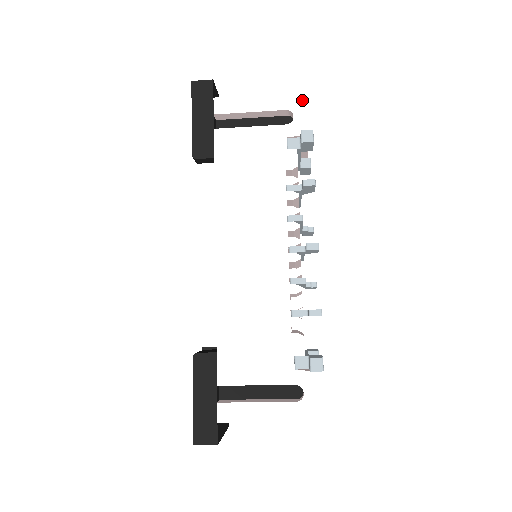
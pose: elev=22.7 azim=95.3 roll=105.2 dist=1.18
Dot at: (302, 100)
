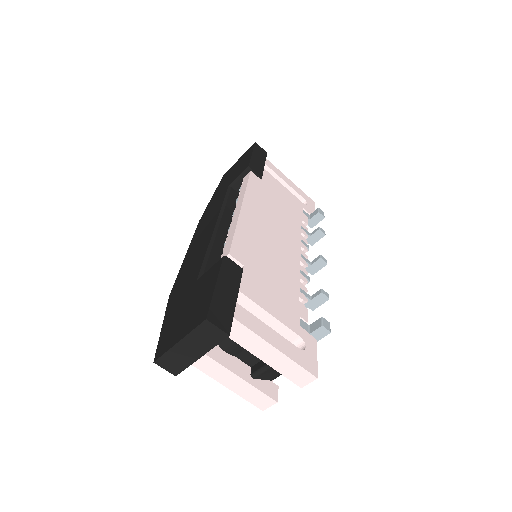
Dot at: (312, 202)
